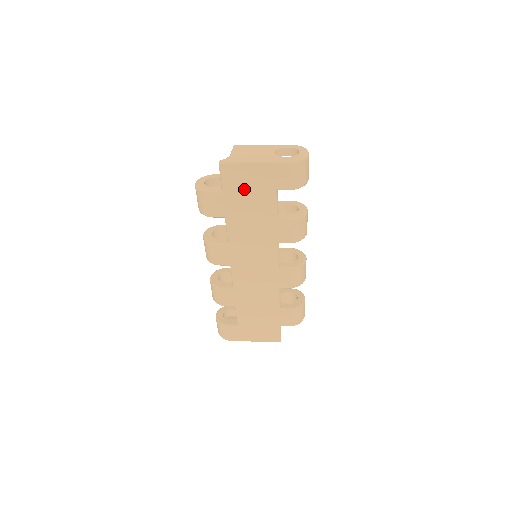
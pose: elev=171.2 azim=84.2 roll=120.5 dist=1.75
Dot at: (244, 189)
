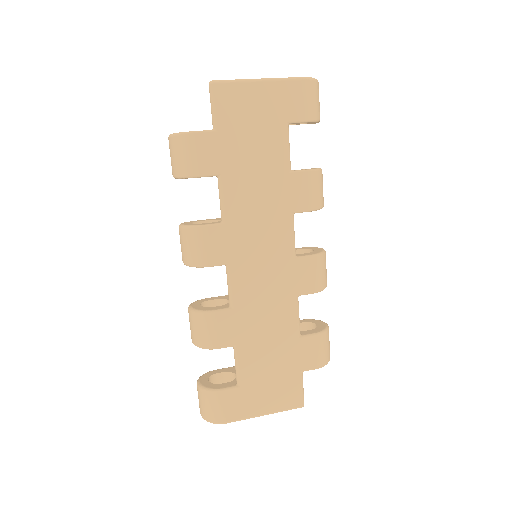
Dot at: (245, 124)
